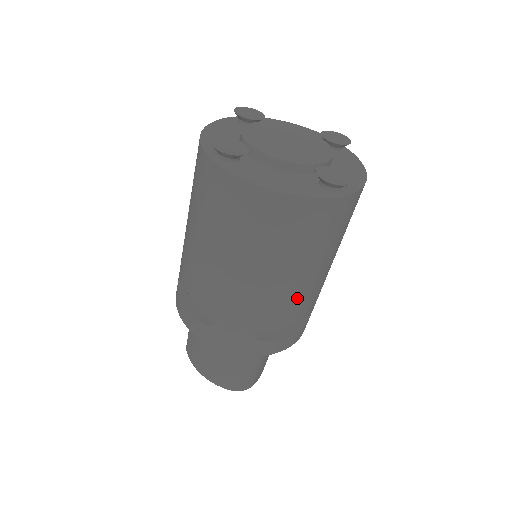
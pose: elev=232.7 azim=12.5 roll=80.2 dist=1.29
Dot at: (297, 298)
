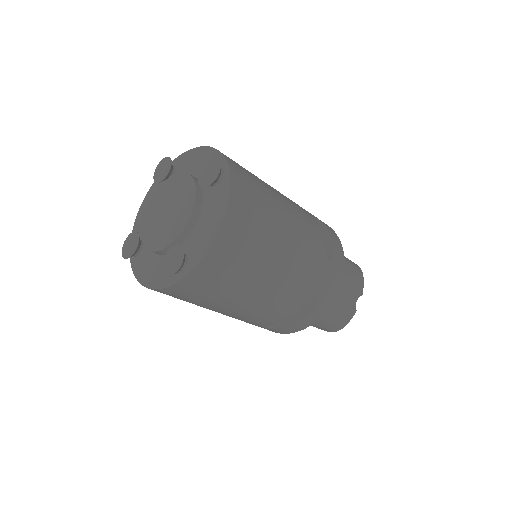
Dot at: (259, 312)
